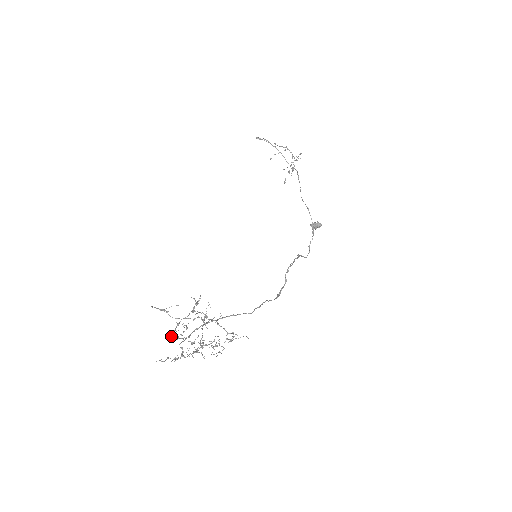
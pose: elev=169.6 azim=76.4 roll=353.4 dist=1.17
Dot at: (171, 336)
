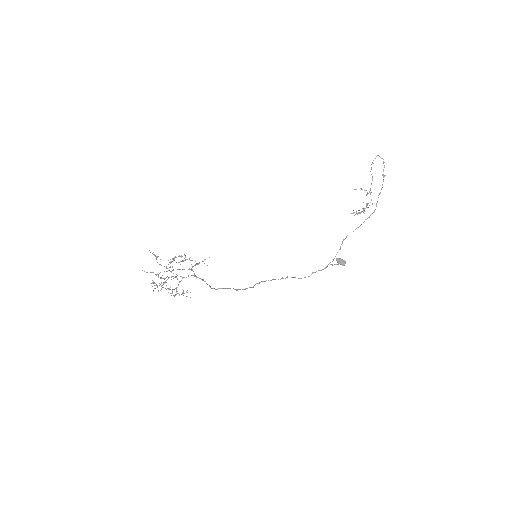
Dot at: (172, 259)
